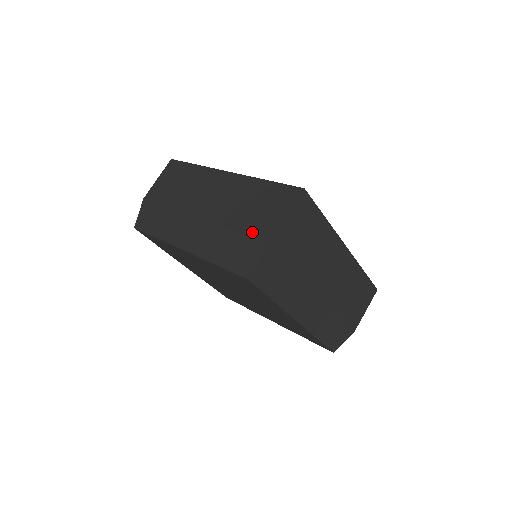
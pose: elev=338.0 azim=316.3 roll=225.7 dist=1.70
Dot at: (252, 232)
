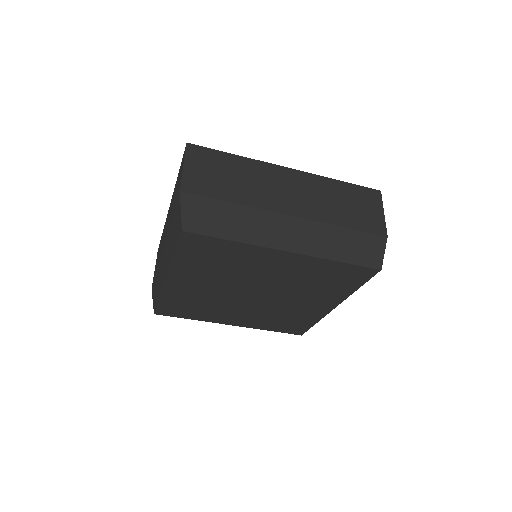
Dot at: (175, 204)
